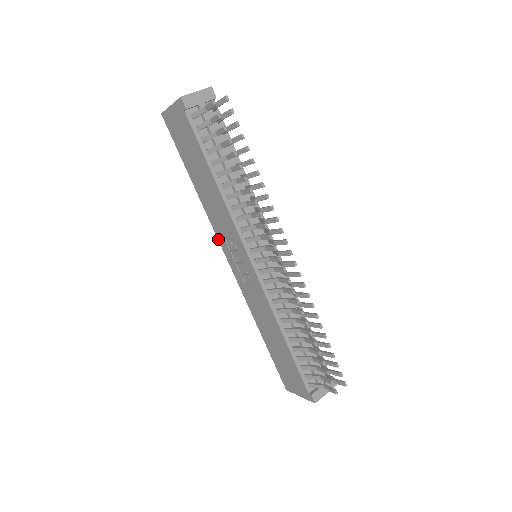
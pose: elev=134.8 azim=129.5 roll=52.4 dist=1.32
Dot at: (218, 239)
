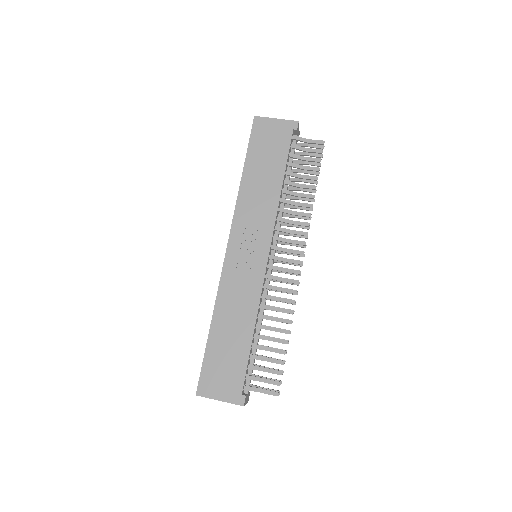
Dot at: (232, 225)
